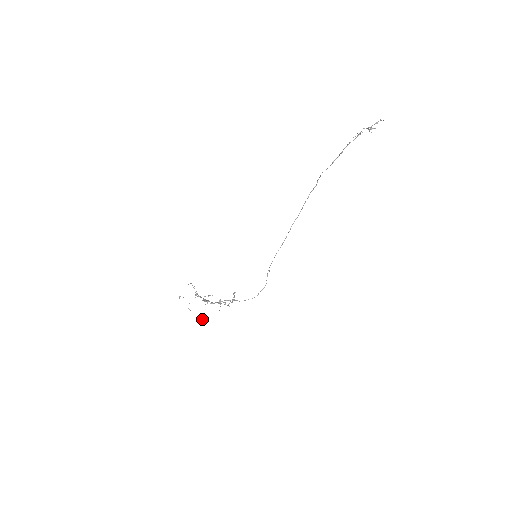
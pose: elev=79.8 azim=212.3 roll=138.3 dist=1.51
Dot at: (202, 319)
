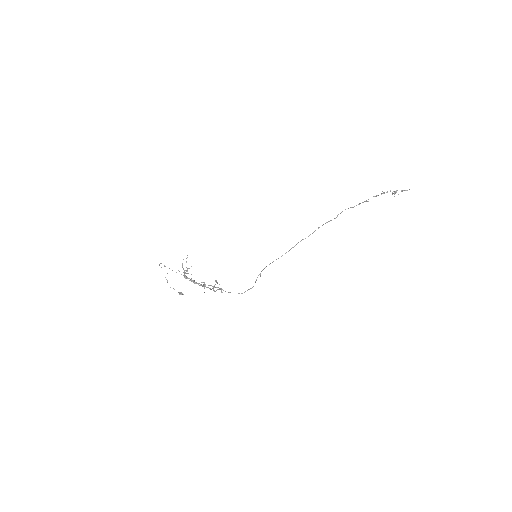
Dot at: (180, 294)
